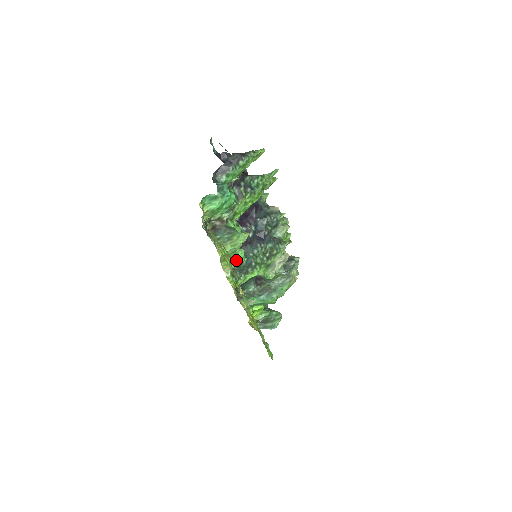
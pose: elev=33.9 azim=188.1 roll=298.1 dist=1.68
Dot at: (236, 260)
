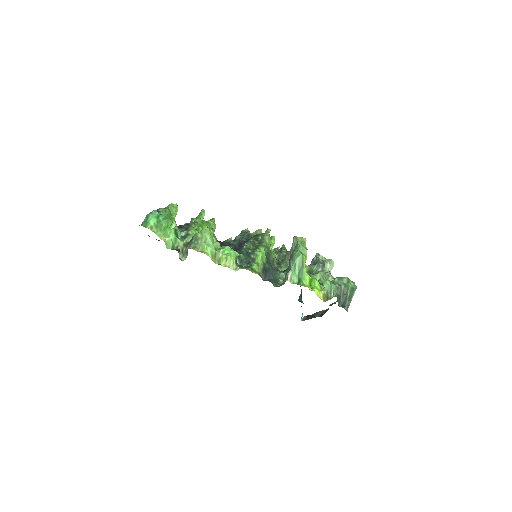
Dot at: (227, 254)
